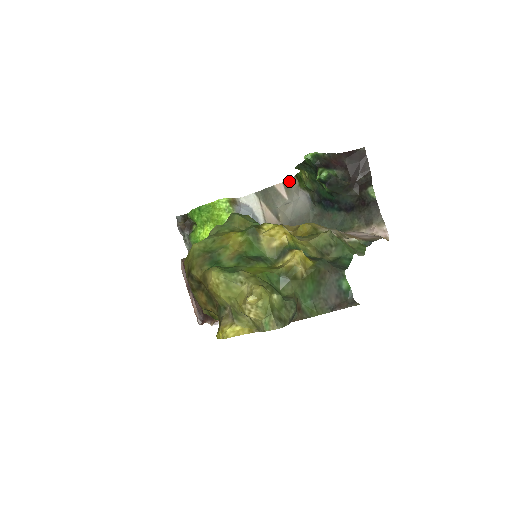
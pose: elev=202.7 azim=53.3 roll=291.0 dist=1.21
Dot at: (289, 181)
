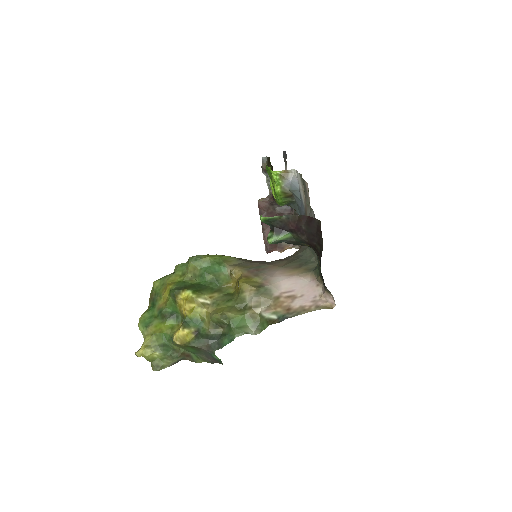
Dot at: occluded
